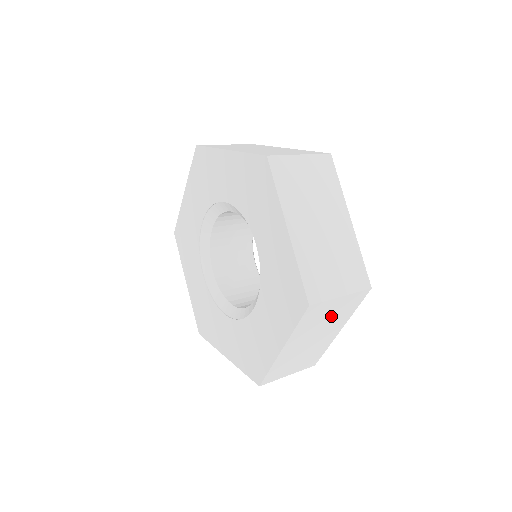
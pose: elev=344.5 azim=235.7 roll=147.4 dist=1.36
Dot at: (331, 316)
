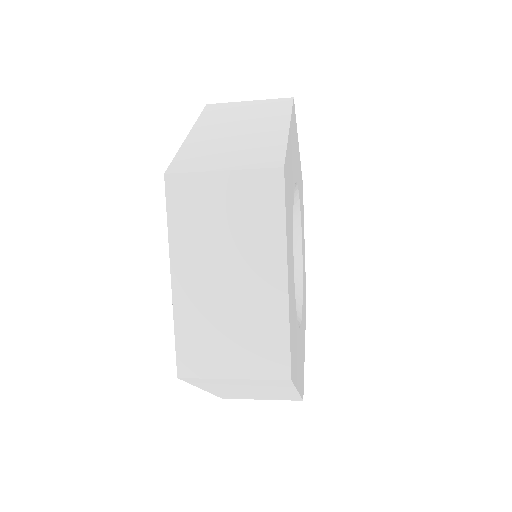
Dot at: (232, 220)
